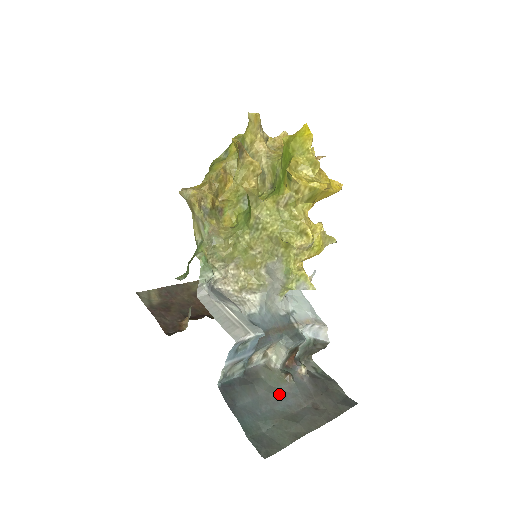
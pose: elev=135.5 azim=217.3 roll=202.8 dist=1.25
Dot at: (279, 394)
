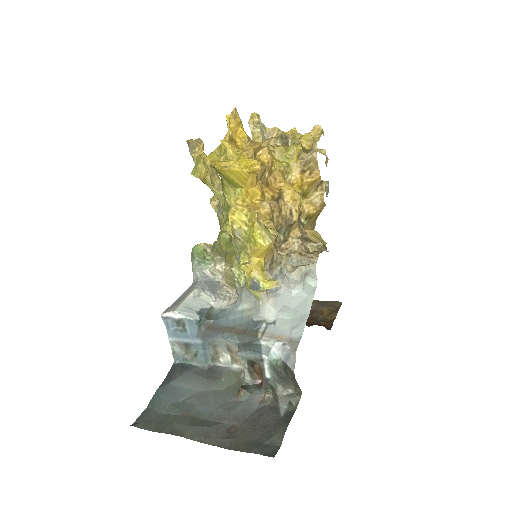
Dot at: (218, 400)
